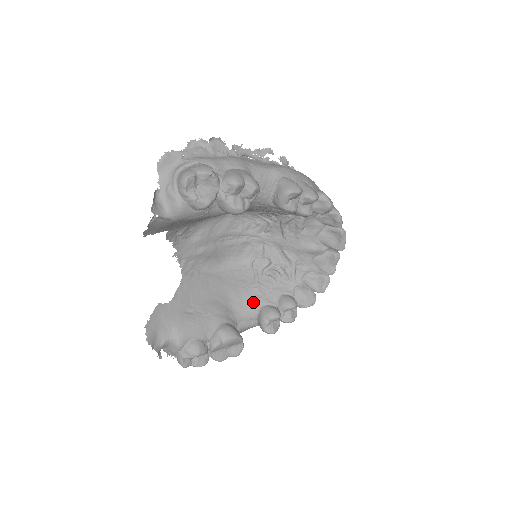
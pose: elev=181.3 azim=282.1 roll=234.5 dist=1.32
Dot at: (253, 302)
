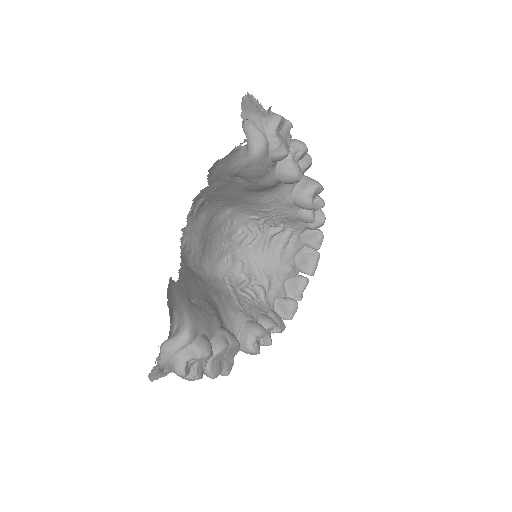
Dot at: (236, 315)
